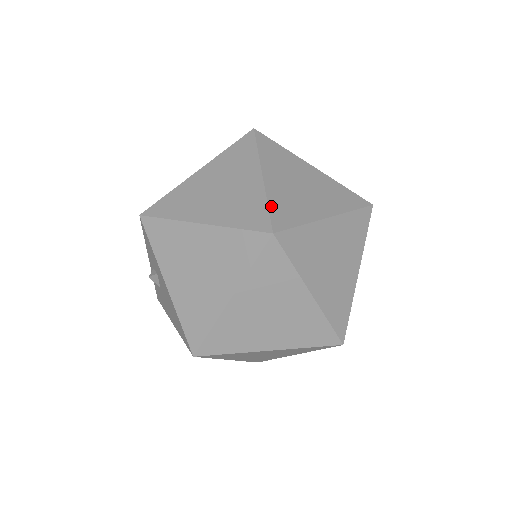
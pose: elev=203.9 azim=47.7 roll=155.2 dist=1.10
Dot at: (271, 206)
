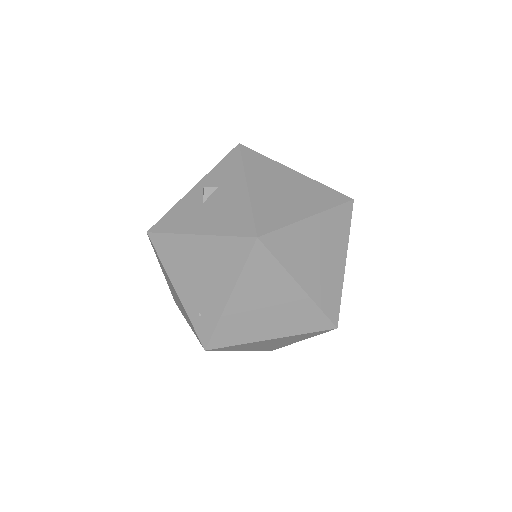
Dot at: occluded
